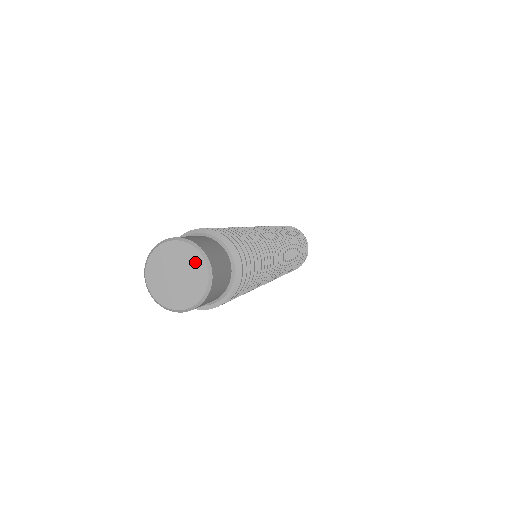
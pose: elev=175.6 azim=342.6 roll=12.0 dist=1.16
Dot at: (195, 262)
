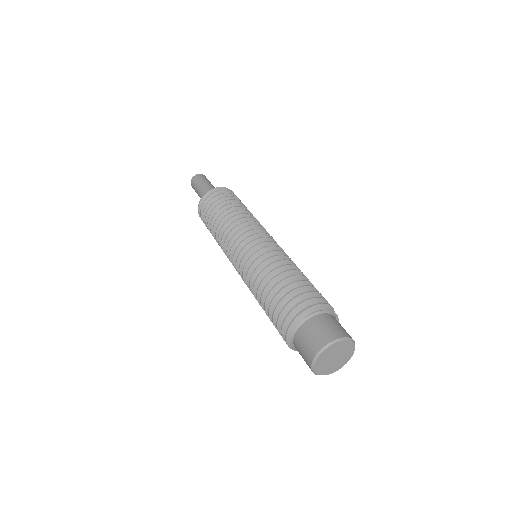
Dot at: (337, 347)
